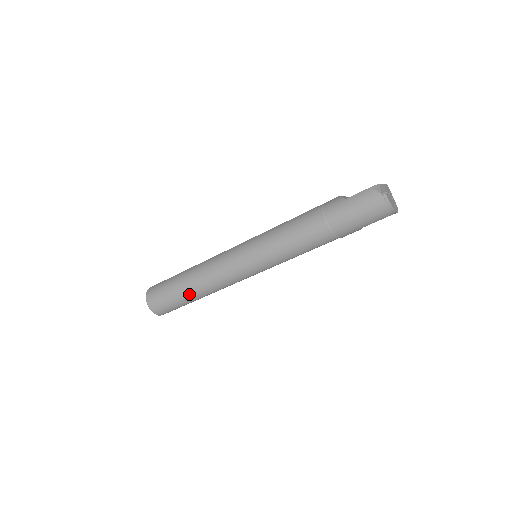
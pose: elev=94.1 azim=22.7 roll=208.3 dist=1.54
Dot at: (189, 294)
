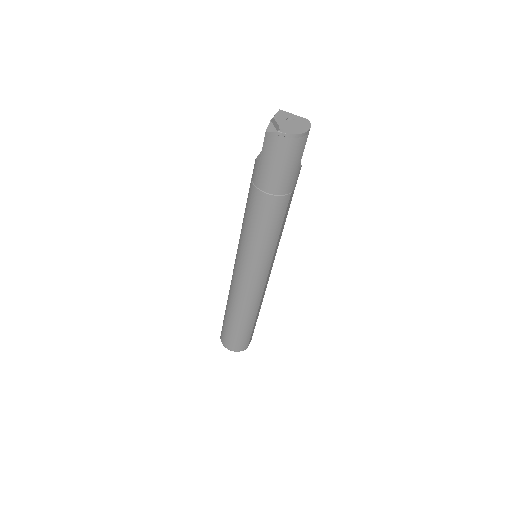
Dot at: (245, 323)
